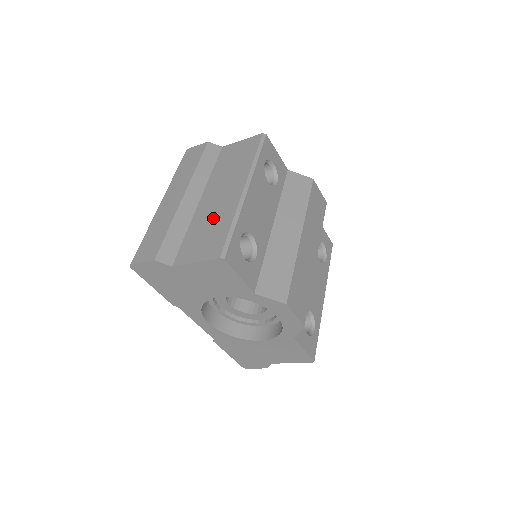
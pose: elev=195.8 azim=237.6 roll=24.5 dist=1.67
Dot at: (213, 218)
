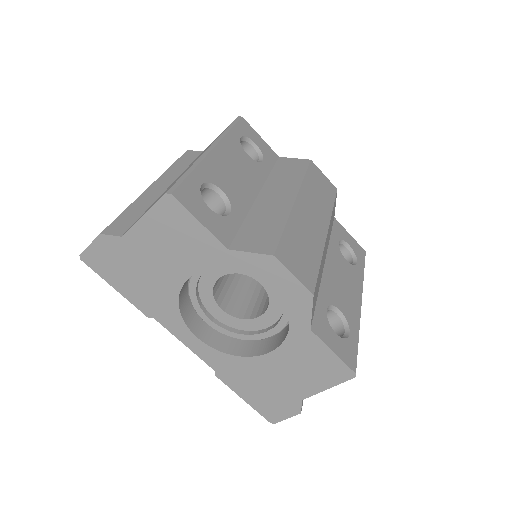
Dot at: occluded
